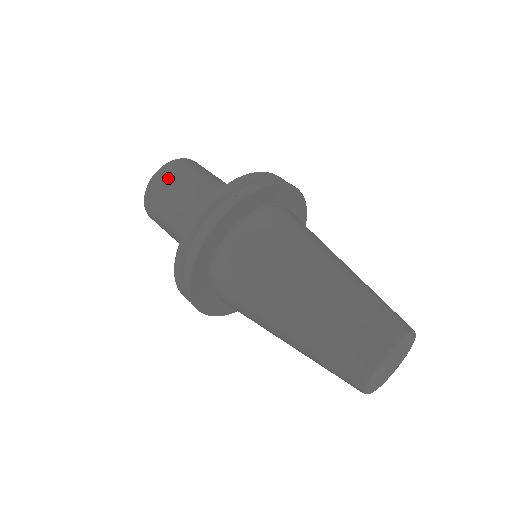
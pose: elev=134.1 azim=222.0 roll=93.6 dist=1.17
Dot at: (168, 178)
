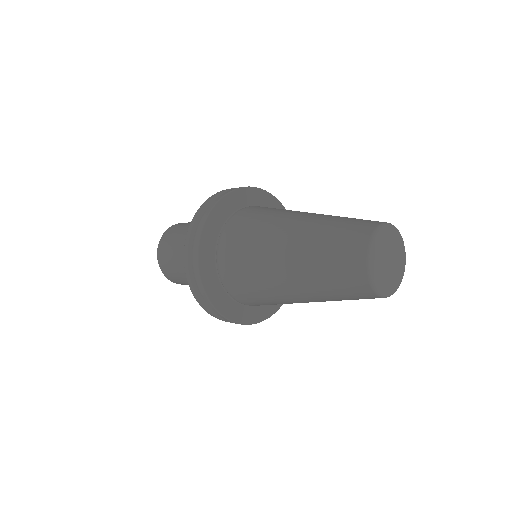
Dot at: occluded
